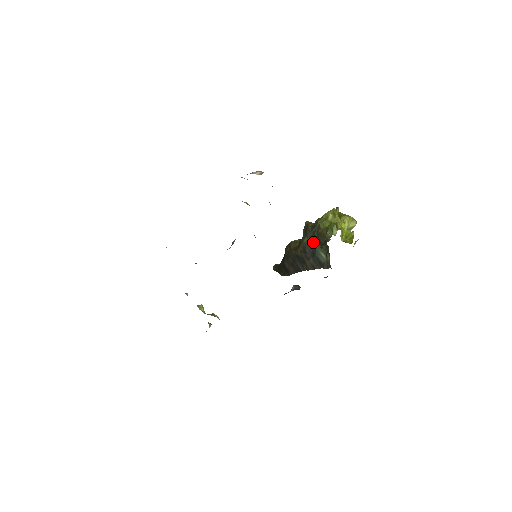
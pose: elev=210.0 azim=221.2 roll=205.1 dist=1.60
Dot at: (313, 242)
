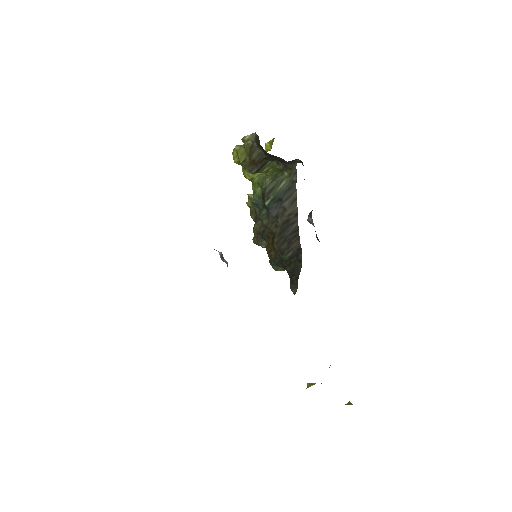
Dot at: (267, 202)
